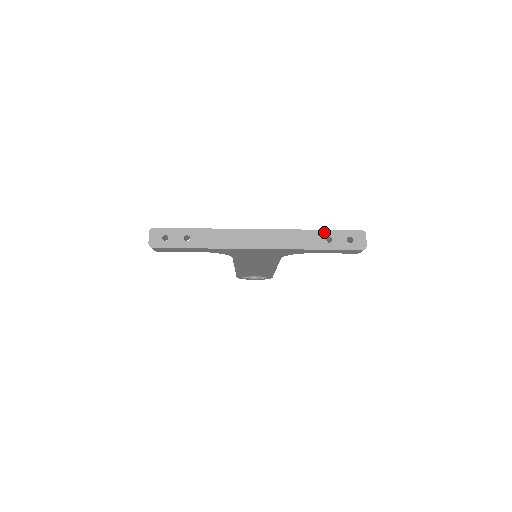
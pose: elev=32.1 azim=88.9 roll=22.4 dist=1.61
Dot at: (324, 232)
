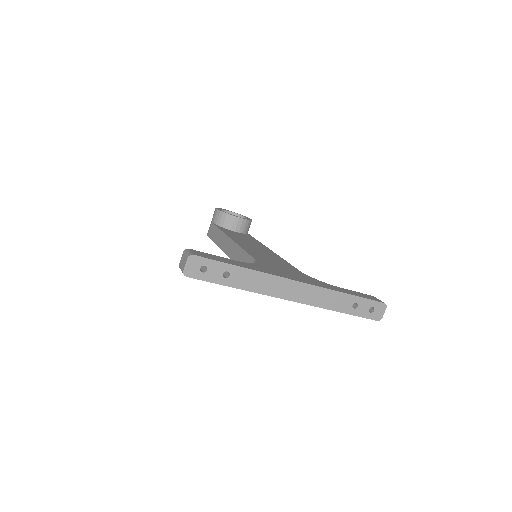
Dot at: (354, 298)
